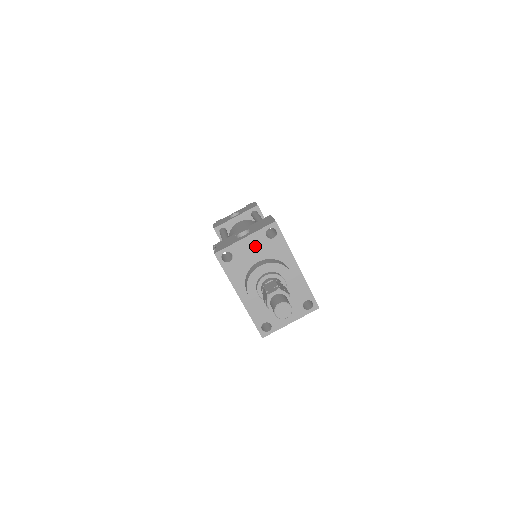
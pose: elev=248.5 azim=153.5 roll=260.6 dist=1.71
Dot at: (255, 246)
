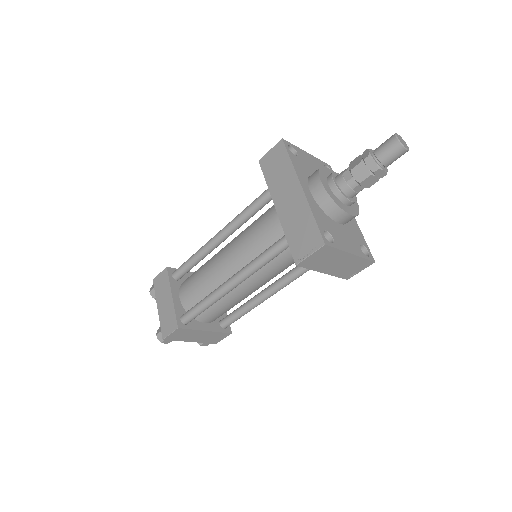
Dot at: (316, 165)
